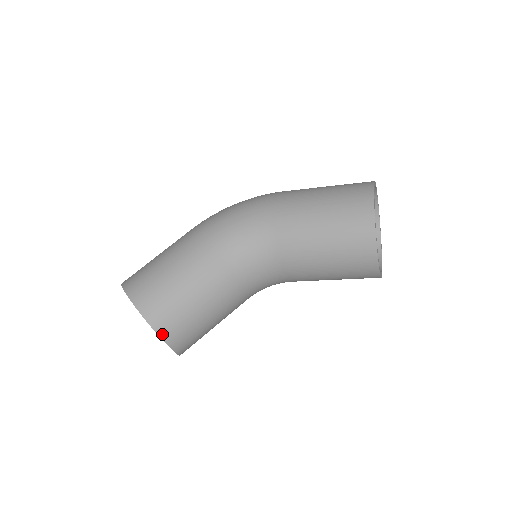
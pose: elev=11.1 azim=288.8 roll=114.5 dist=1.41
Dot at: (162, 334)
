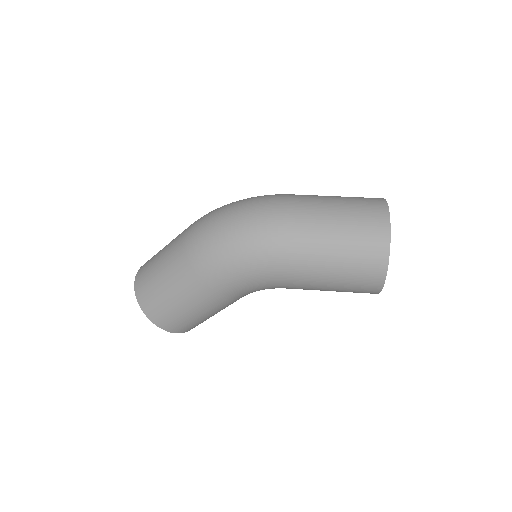
Dot at: occluded
